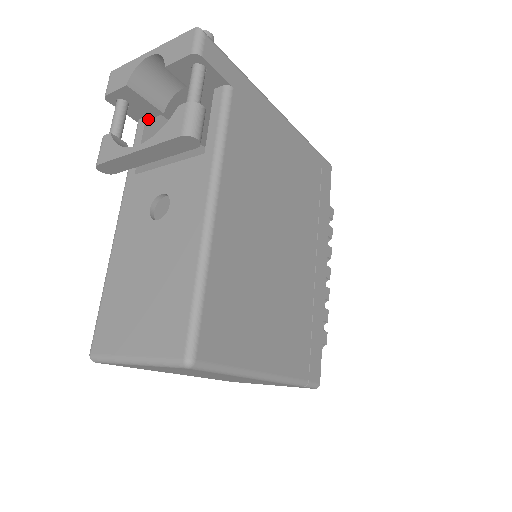
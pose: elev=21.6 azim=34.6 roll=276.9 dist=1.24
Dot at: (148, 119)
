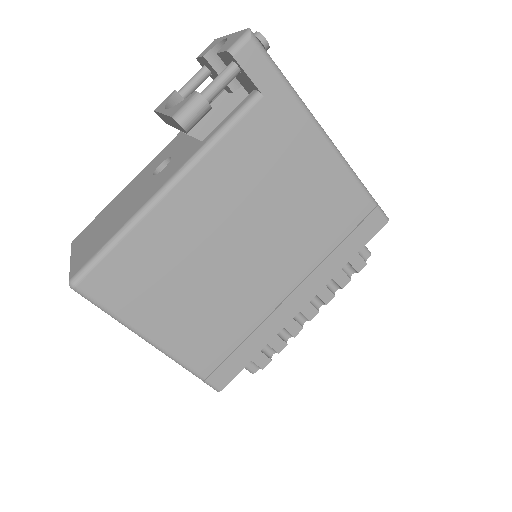
Dot at: (226, 92)
